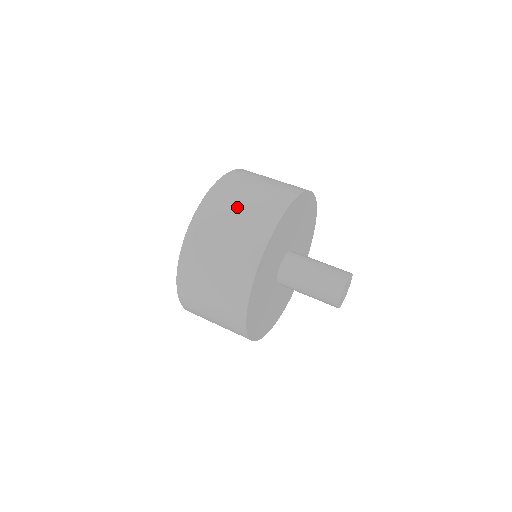
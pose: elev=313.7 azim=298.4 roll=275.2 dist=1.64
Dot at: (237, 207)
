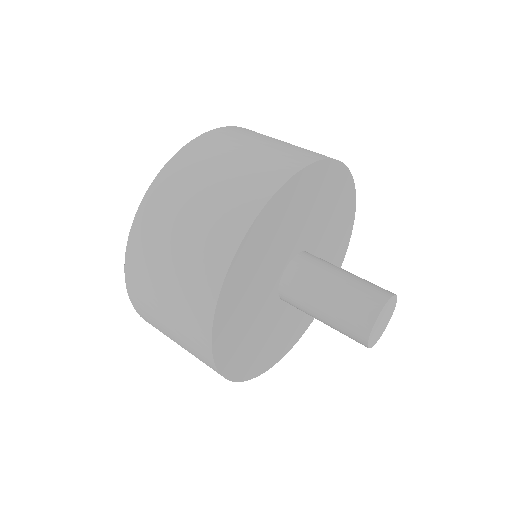
Dot at: (282, 141)
